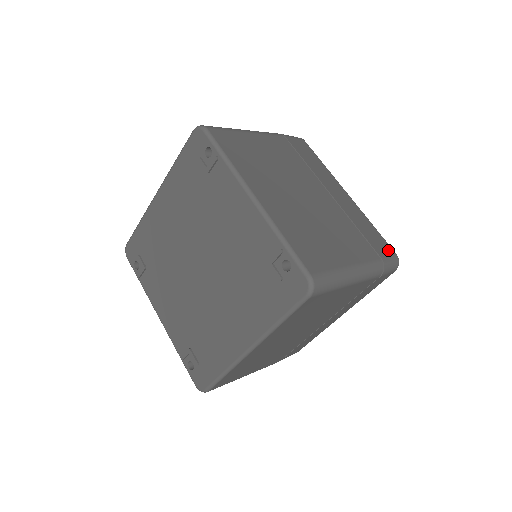
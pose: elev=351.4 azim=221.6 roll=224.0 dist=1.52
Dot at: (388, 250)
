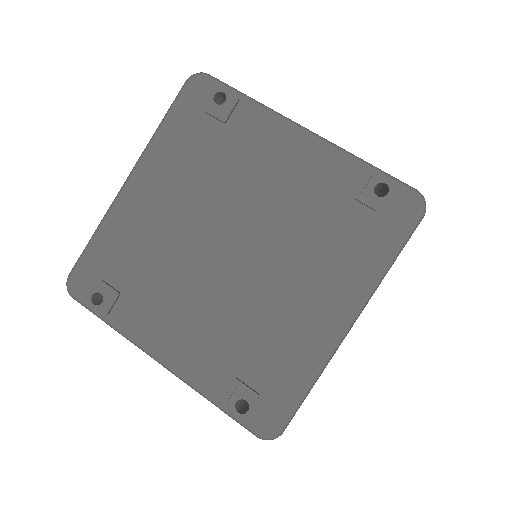
Dot at: occluded
